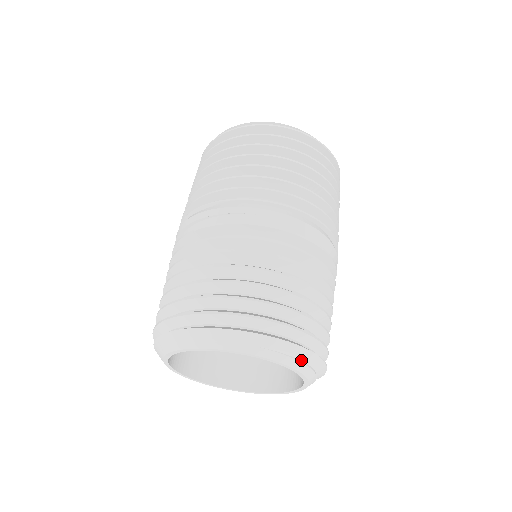
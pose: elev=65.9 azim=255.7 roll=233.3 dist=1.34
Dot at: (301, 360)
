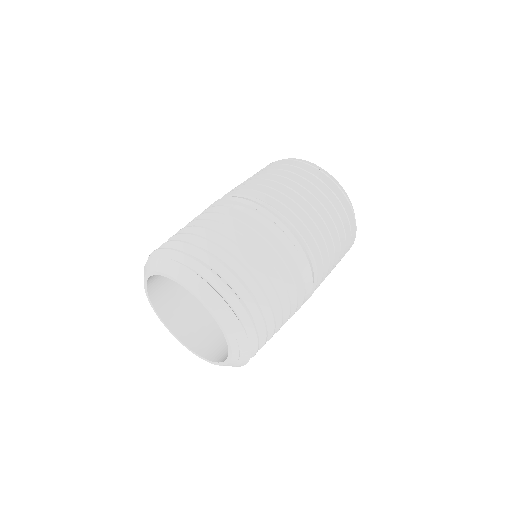
Dot at: (239, 359)
